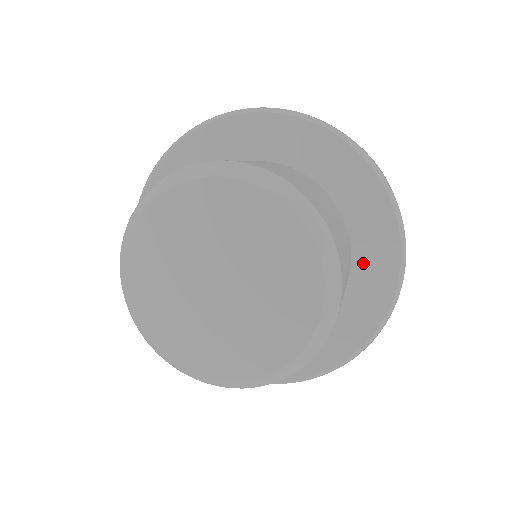
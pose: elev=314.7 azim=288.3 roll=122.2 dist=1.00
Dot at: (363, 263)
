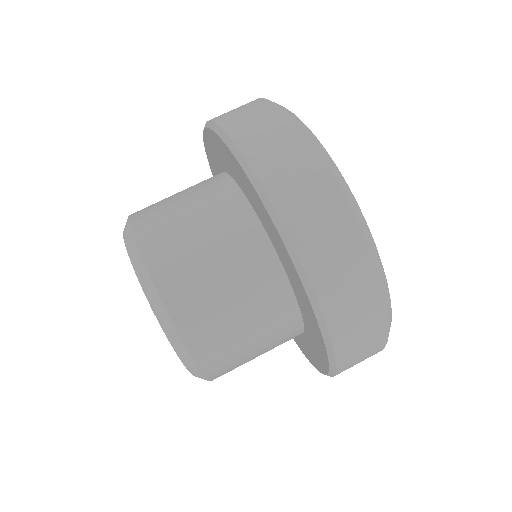
Dot at: (310, 339)
